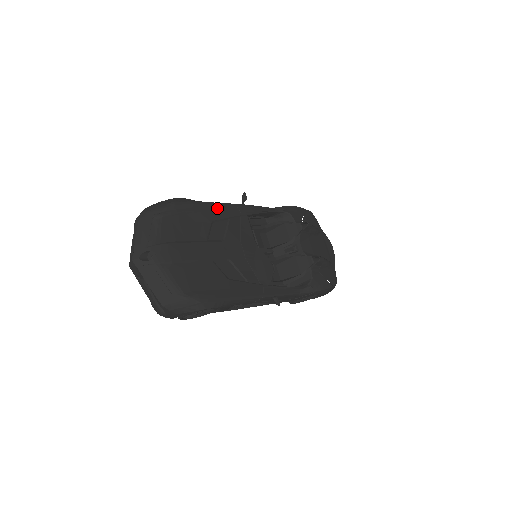
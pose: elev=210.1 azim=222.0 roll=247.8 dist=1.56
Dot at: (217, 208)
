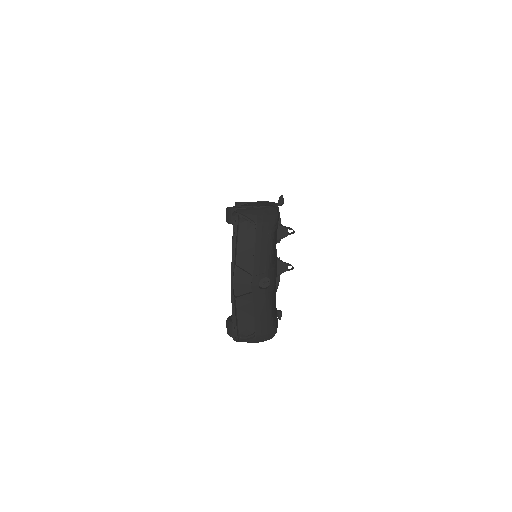
Dot at: occluded
